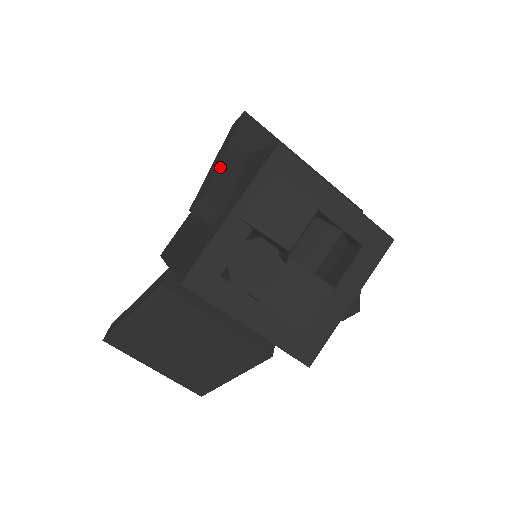
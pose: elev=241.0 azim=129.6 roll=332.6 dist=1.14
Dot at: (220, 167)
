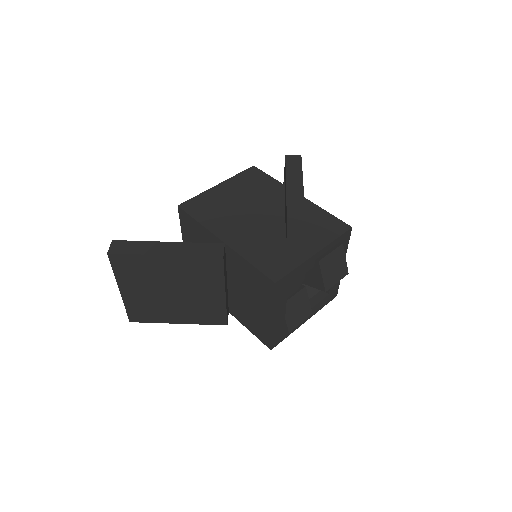
Dot at: occluded
